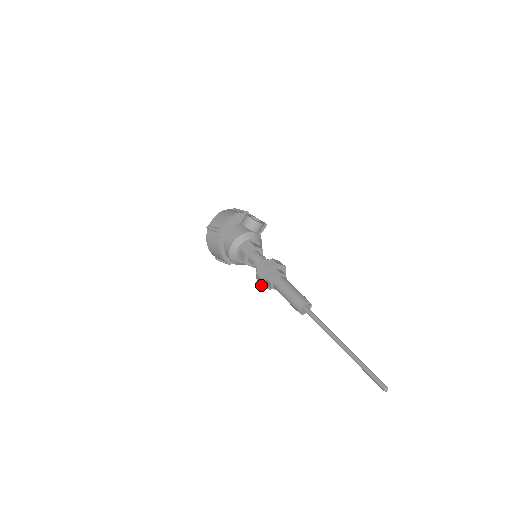
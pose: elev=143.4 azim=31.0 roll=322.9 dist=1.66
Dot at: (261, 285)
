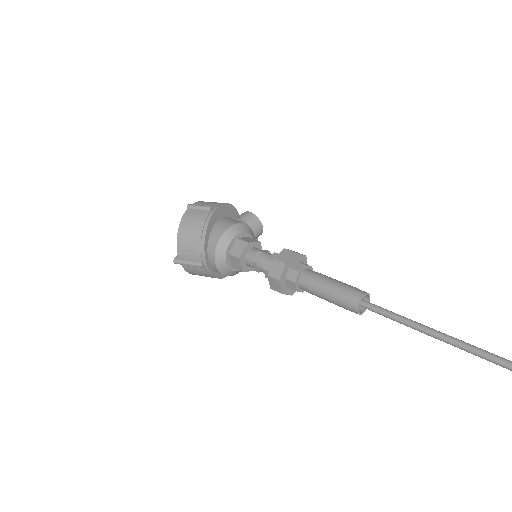
Dot at: (278, 276)
